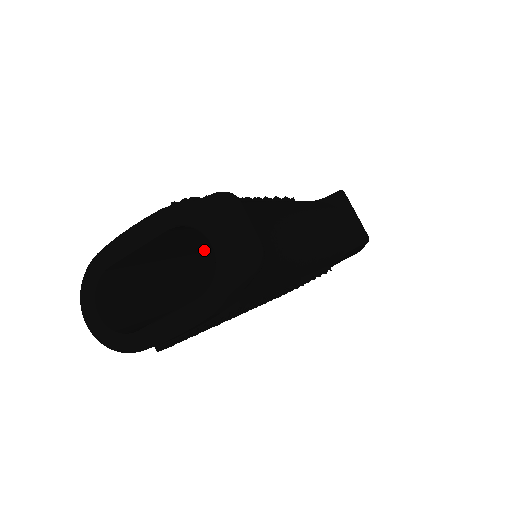
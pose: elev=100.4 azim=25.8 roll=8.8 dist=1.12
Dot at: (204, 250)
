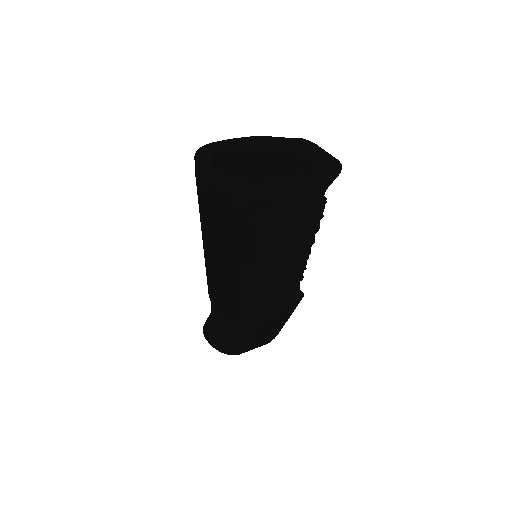
Dot at: occluded
